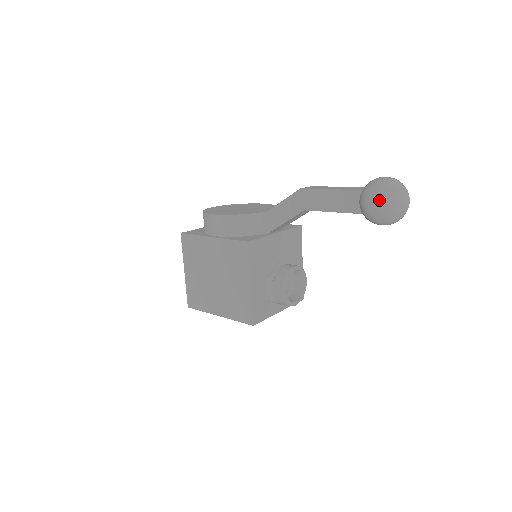
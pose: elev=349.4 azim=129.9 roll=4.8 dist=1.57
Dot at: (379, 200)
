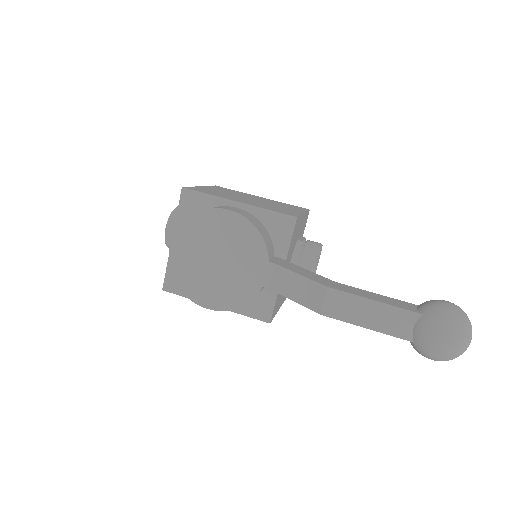
Dot at: occluded
